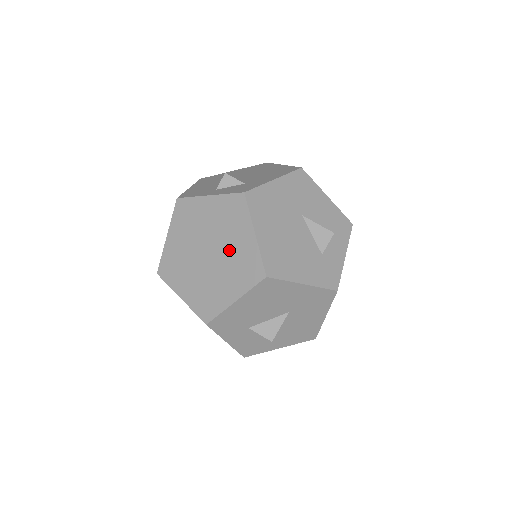
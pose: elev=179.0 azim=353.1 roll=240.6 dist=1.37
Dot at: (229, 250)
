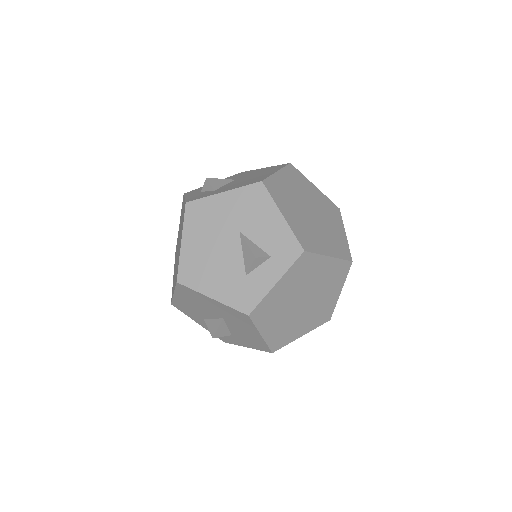
Dot at: occluded
